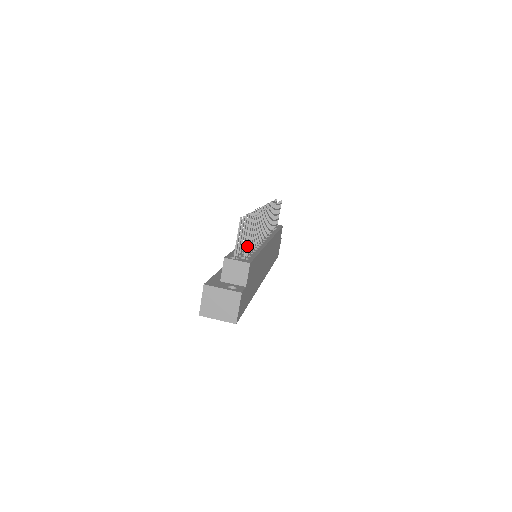
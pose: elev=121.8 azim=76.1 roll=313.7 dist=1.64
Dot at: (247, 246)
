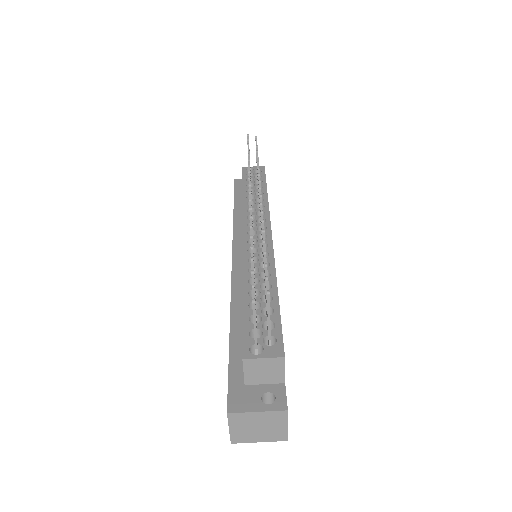
Dot at: (270, 325)
